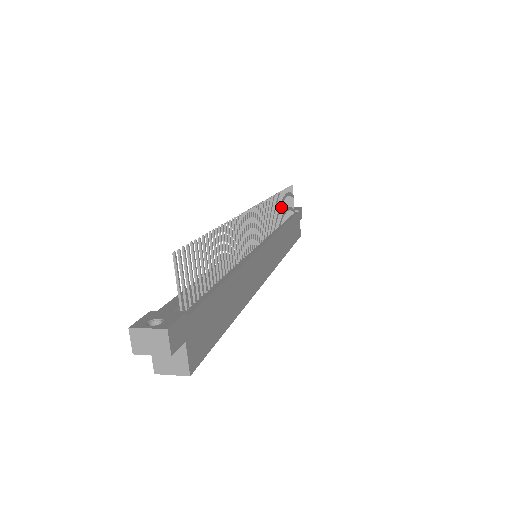
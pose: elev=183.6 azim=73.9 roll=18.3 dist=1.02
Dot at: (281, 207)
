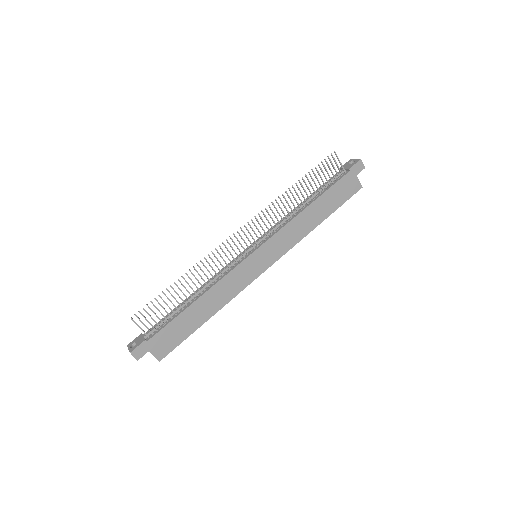
Dot at: (301, 193)
